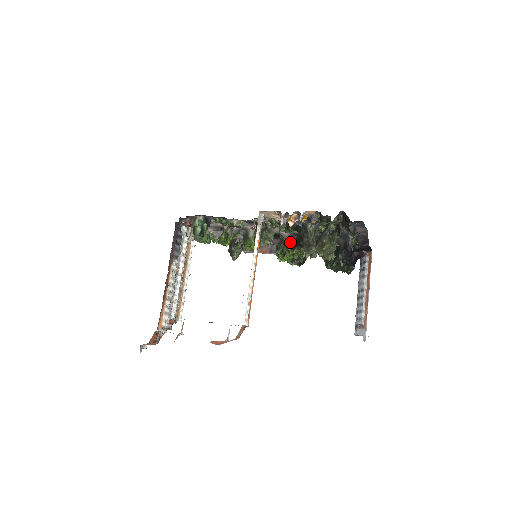
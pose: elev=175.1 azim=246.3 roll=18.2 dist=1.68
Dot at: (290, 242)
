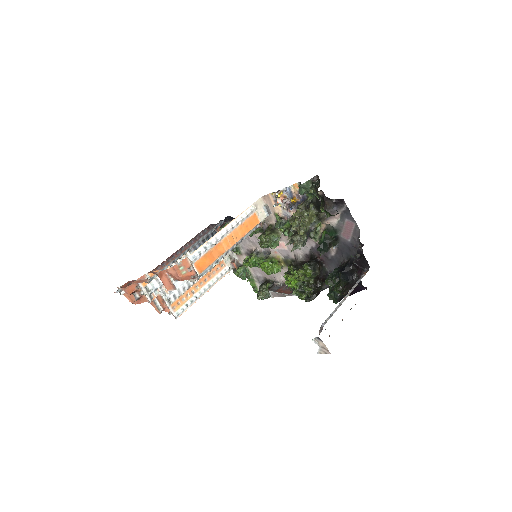
Dot at: (300, 264)
